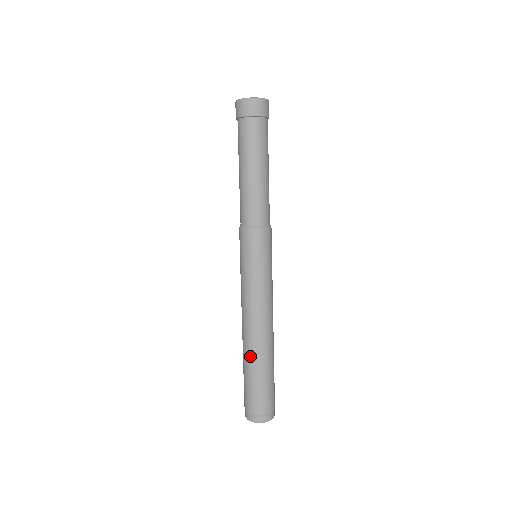
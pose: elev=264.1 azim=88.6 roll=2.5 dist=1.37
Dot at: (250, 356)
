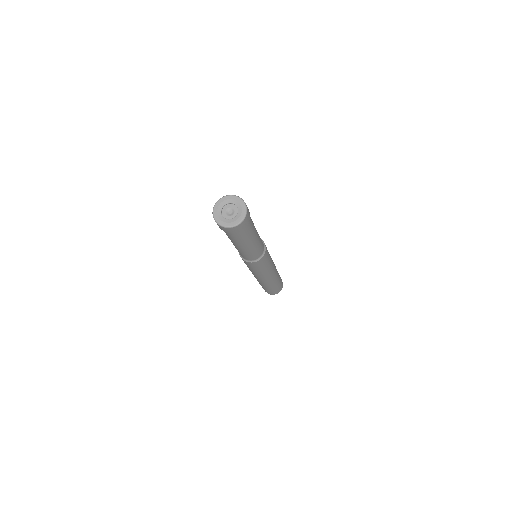
Dot at: (262, 285)
